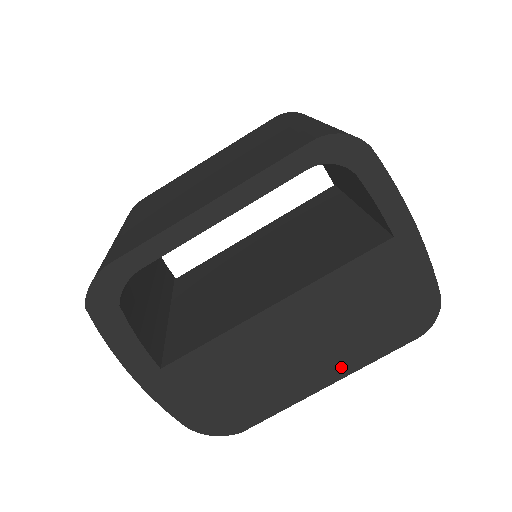
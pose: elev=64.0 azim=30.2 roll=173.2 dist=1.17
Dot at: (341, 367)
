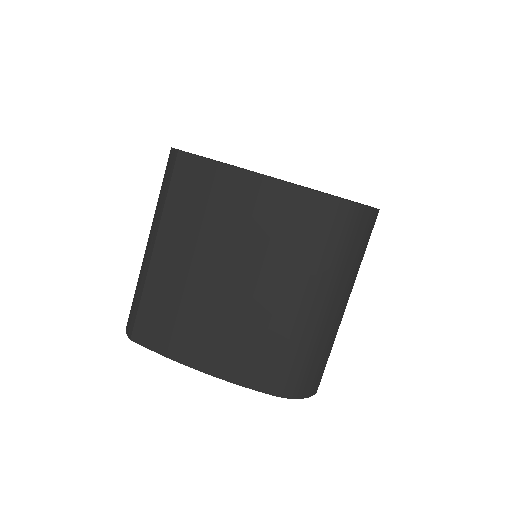
Dot at: occluded
